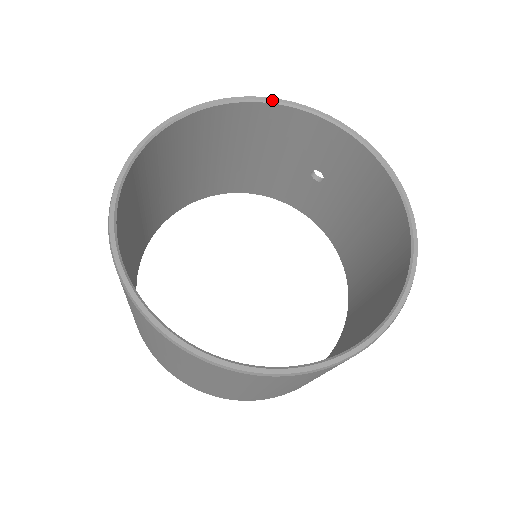
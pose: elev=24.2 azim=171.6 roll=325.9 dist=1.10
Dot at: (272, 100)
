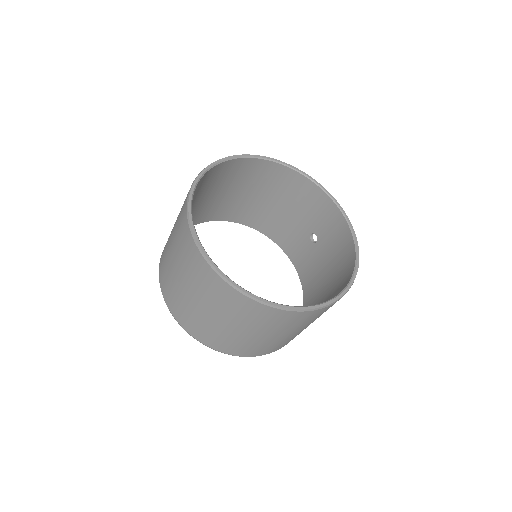
Dot at: (308, 176)
